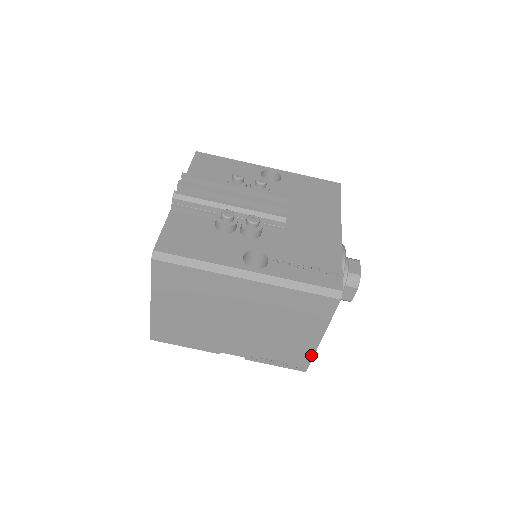
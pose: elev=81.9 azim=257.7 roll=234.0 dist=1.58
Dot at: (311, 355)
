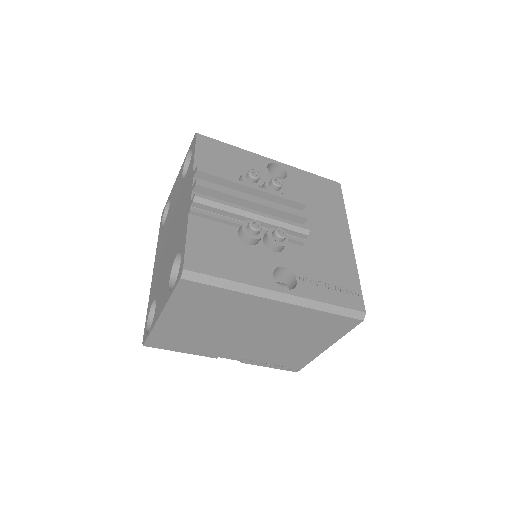
Dot at: (310, 360)
